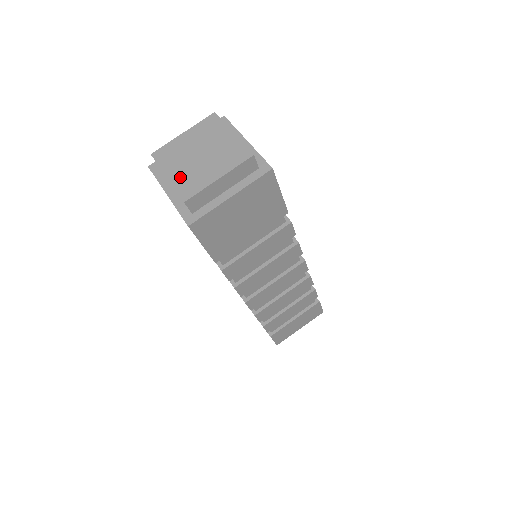
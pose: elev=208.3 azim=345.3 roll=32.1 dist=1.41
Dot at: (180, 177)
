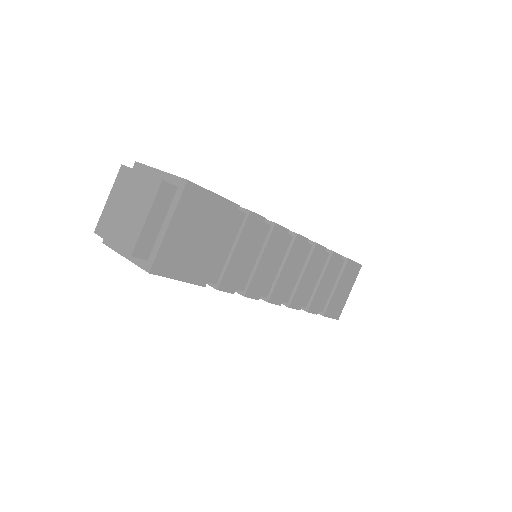
Dot at: (120, 237)
